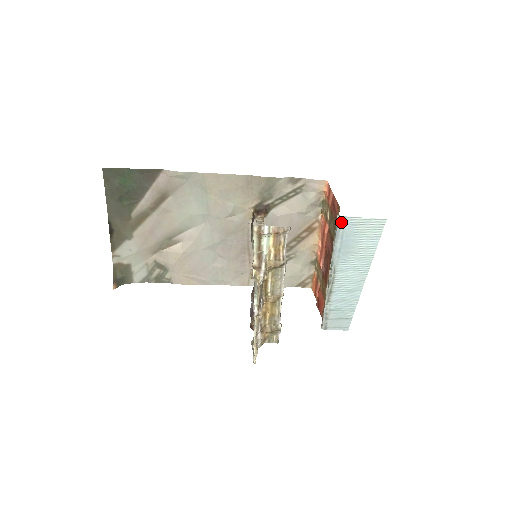
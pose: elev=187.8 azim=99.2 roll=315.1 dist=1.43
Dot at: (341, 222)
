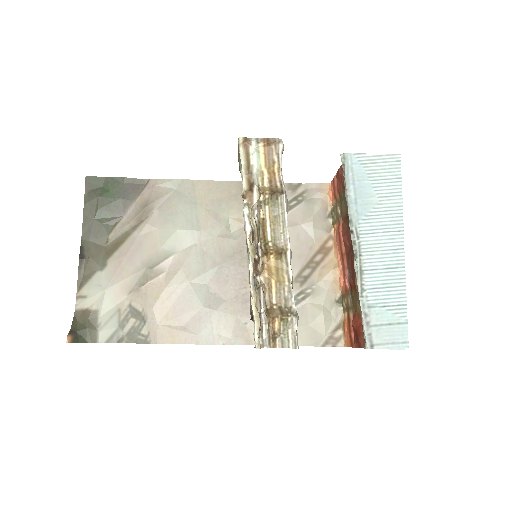
Dot at: (347, 162)
